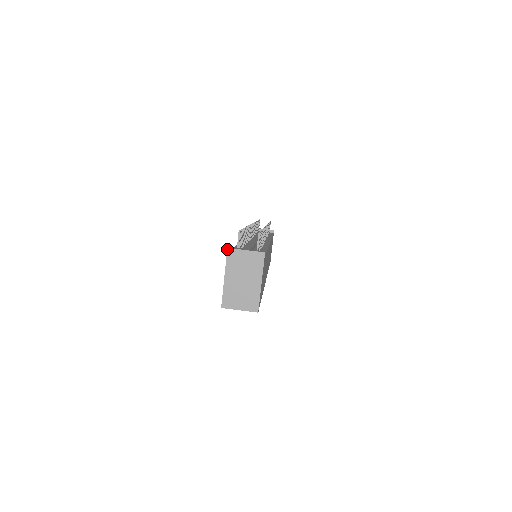
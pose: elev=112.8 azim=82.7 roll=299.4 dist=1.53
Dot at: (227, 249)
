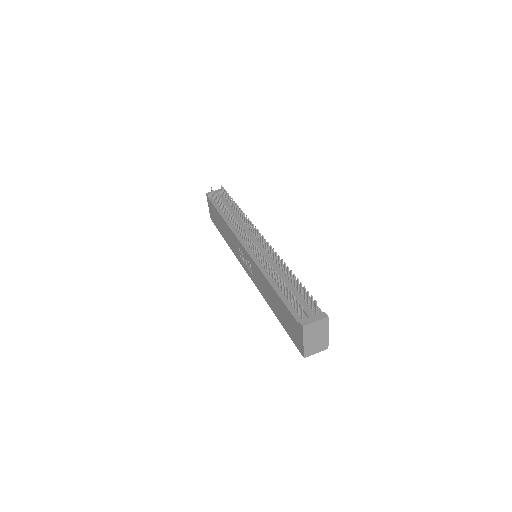
Dot at: (302, 327)
